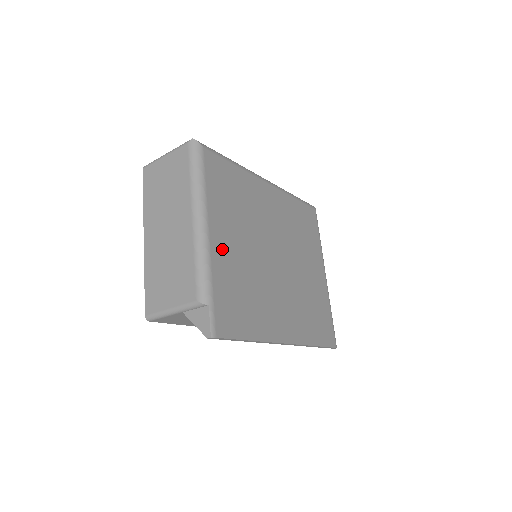
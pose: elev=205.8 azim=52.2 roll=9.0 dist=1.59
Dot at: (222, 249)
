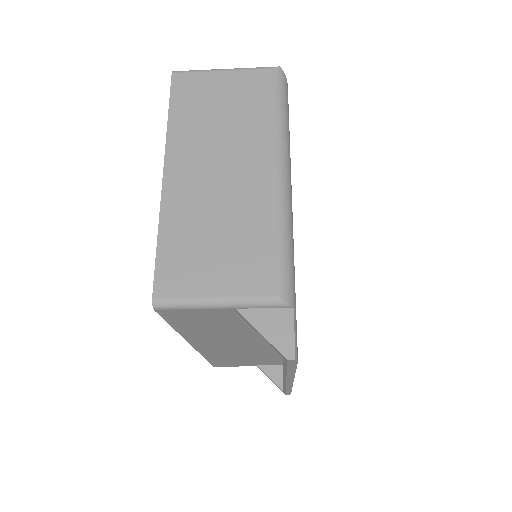
Dot at: occluded
